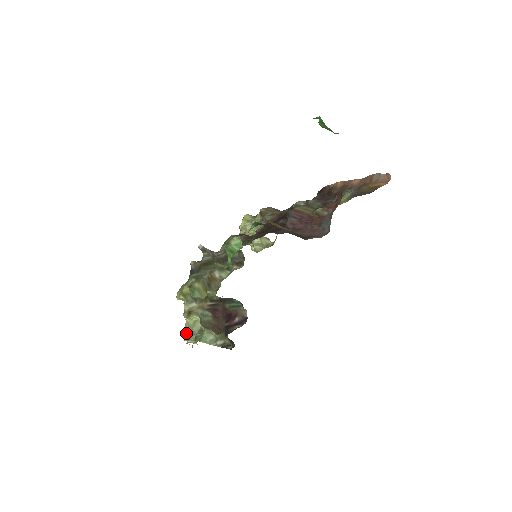
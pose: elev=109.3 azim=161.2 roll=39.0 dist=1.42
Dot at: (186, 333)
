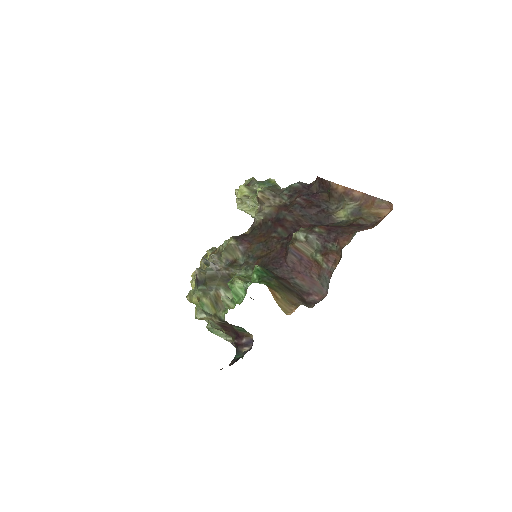
Dot at: occluded
